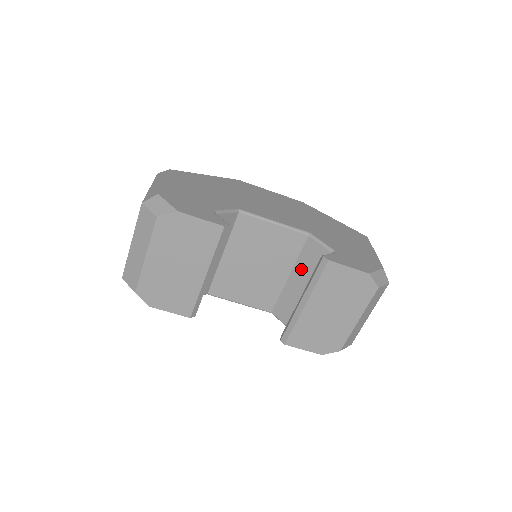
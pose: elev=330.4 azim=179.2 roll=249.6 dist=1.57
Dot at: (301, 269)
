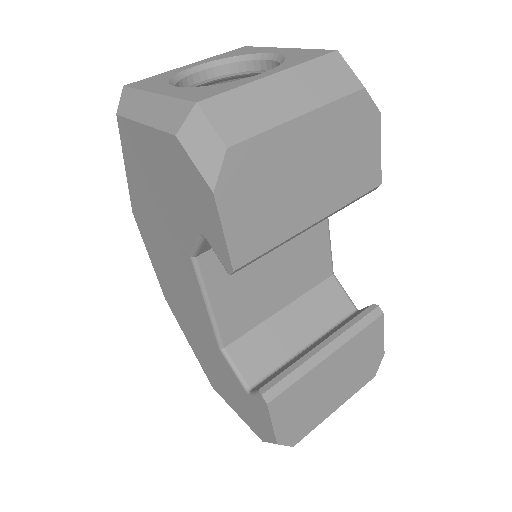
Dot at: (305, 308)
